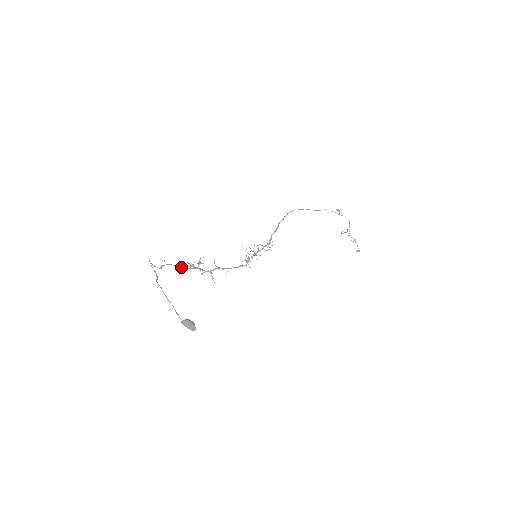
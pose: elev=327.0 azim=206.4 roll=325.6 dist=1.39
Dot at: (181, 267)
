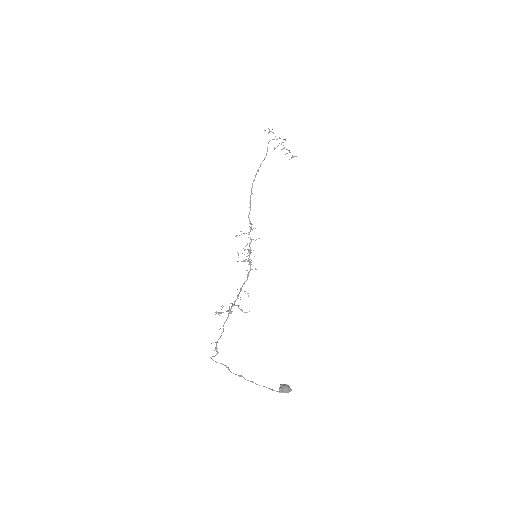
Dot at: (223, 330)
